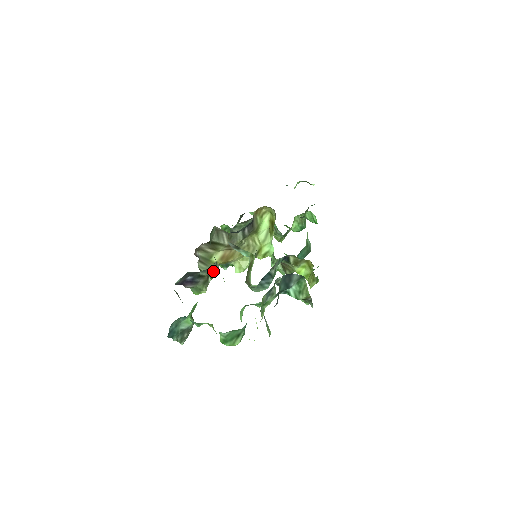
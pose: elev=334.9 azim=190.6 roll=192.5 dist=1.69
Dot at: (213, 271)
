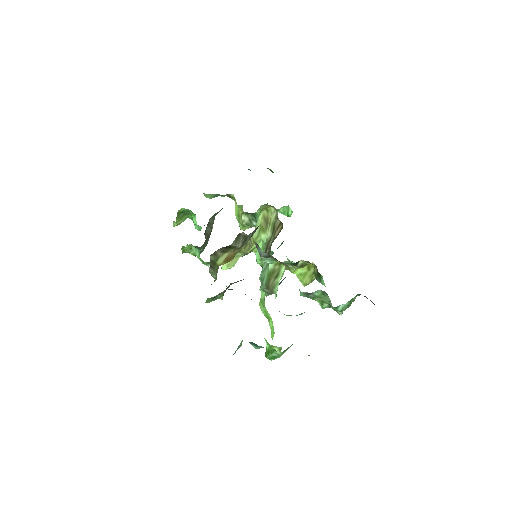
Dot at: occluded
